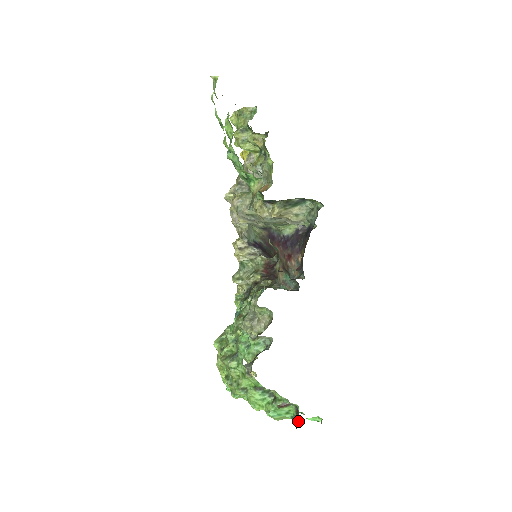
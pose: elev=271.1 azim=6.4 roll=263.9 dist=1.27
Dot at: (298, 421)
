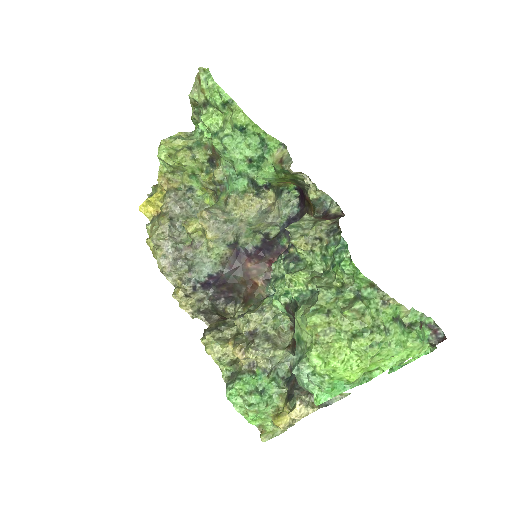
Dot at: (440, 332)
